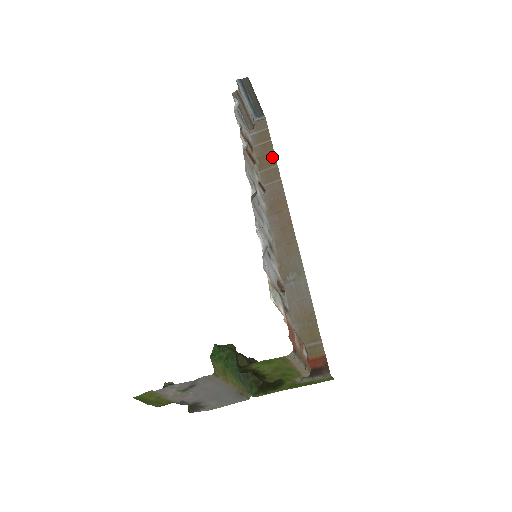
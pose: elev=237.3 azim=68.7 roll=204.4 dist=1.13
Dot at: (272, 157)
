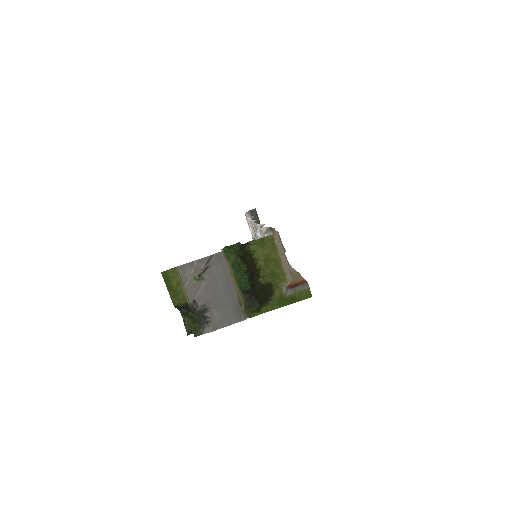
Dot at: occluded
